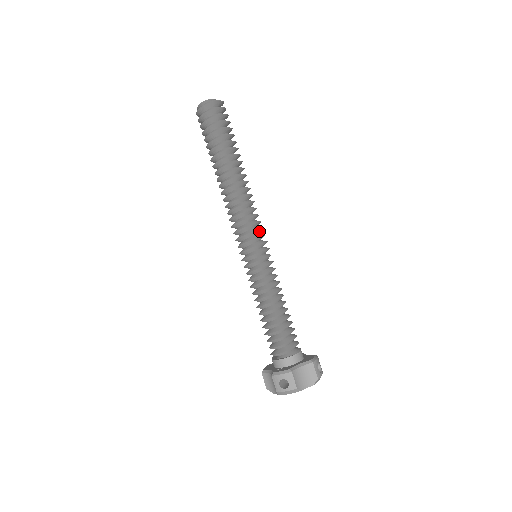
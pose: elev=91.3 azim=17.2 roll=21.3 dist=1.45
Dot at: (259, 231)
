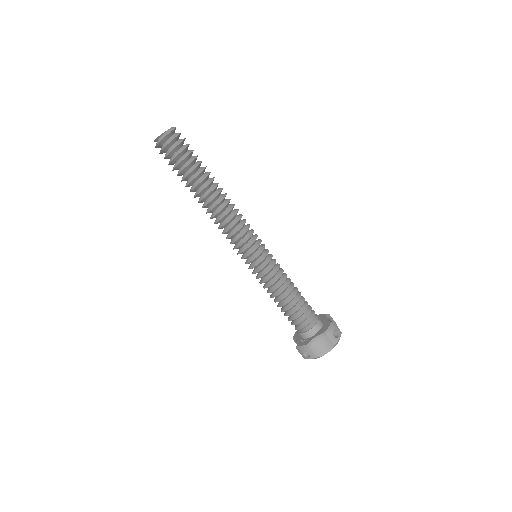
Dot at: (249, 238)
